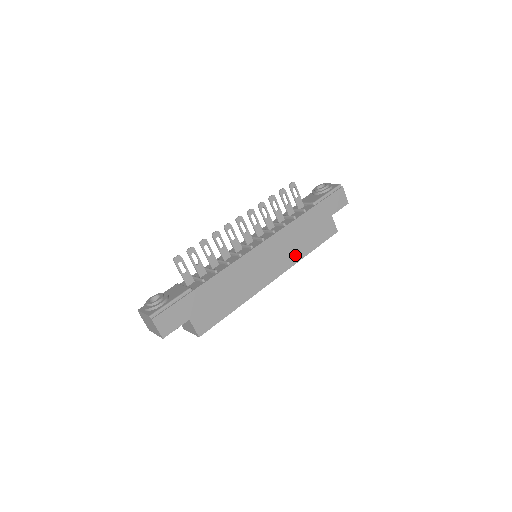
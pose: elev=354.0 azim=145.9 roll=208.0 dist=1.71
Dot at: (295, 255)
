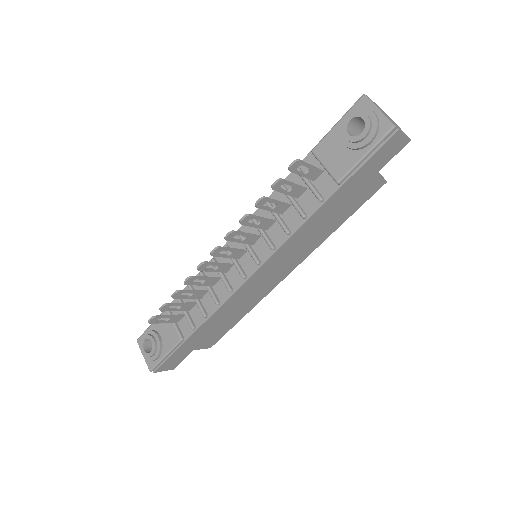
Dot at: (313, 245)
